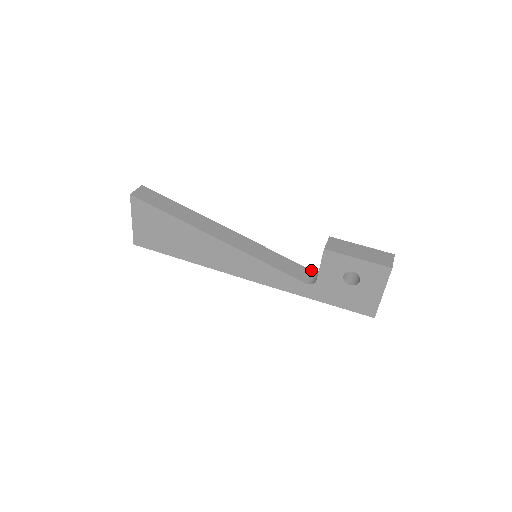
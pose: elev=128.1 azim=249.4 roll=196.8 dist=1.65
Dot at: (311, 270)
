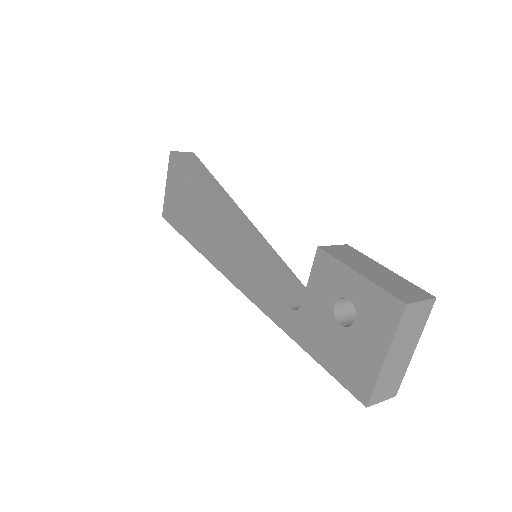
Dot at: occluded
